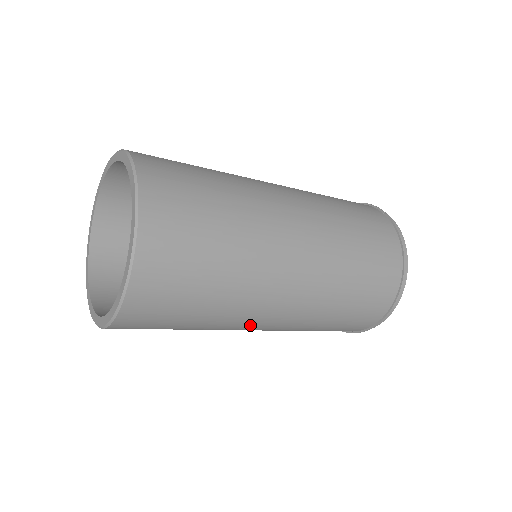
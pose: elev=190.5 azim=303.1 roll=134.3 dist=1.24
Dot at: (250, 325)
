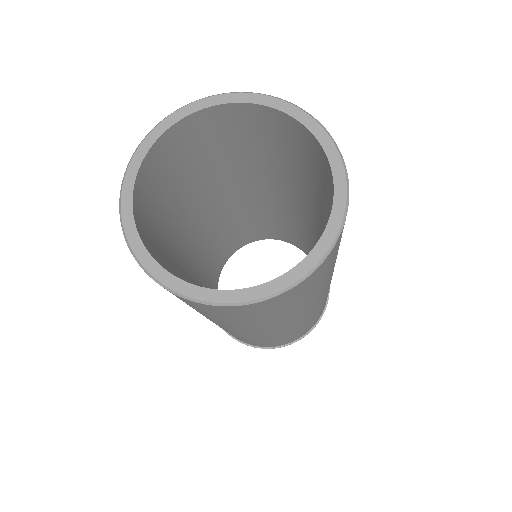
Dot at: (315, 304)
